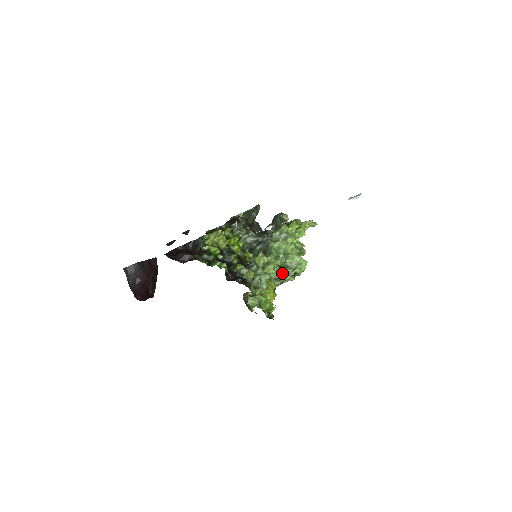
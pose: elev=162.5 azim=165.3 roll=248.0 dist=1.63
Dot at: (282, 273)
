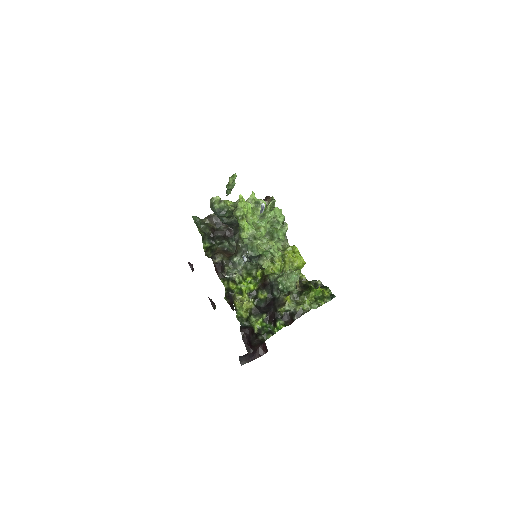
Dot at: (280, 240)
